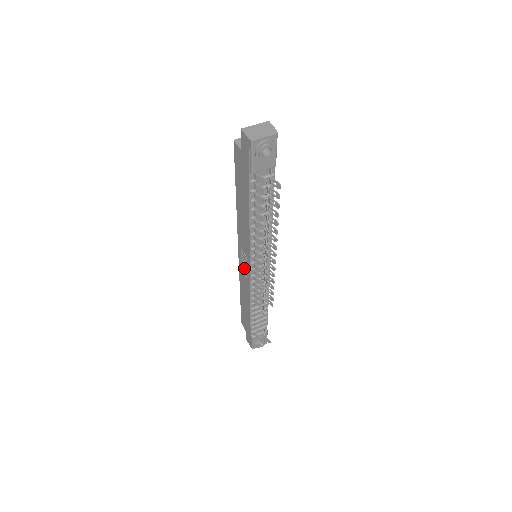
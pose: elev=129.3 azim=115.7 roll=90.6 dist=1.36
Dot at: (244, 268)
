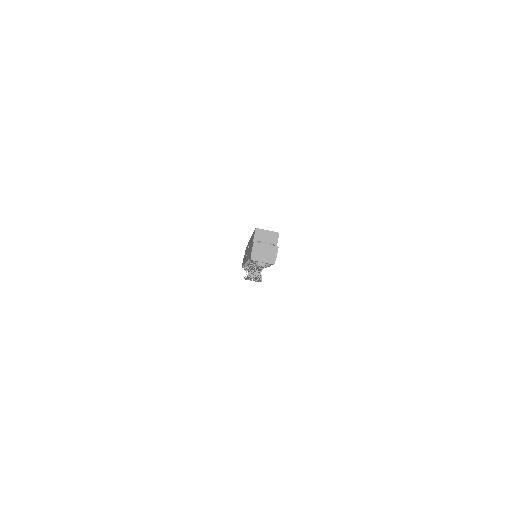
Dot at: occluded
